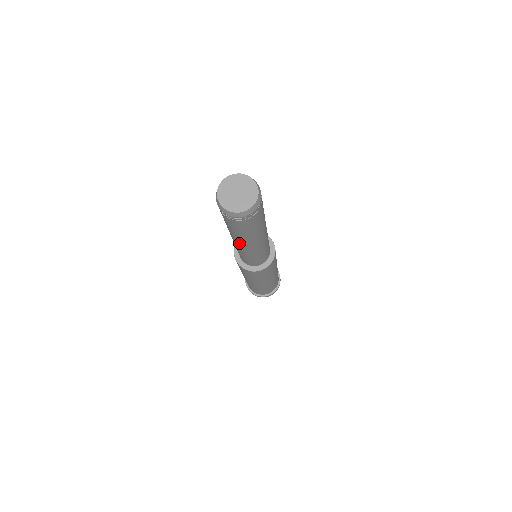
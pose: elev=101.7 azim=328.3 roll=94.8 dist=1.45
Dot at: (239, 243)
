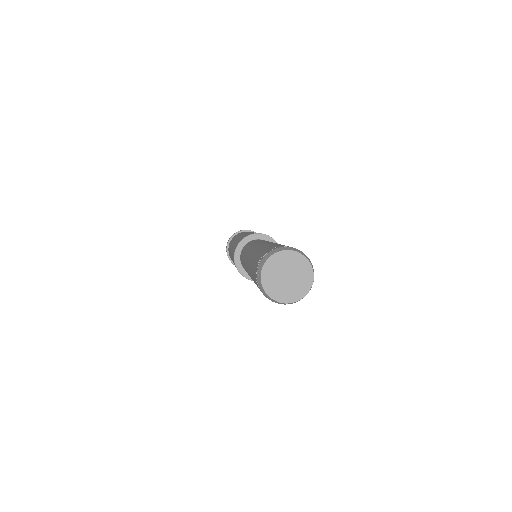
Dot at: occluded
